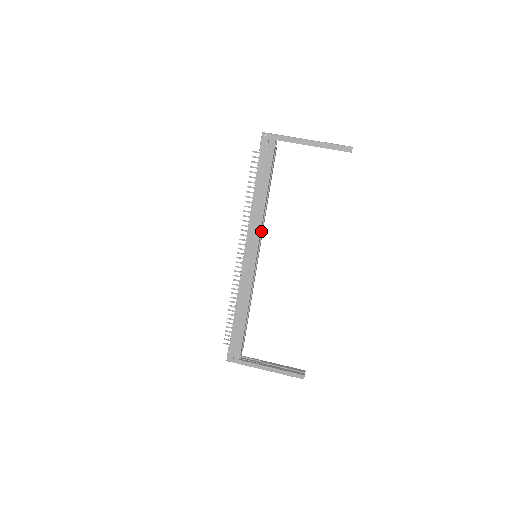
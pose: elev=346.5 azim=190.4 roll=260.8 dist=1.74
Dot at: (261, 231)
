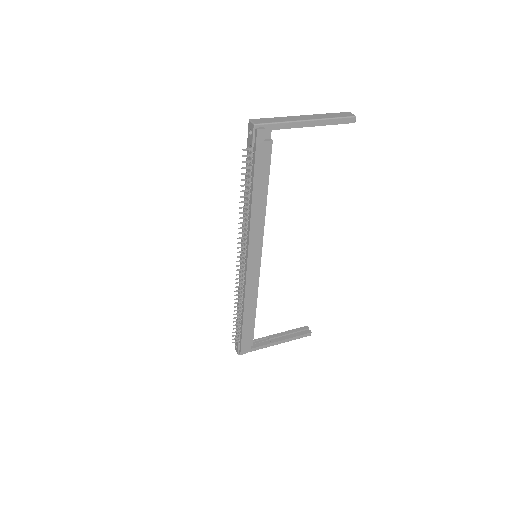
Dot at: occluded
